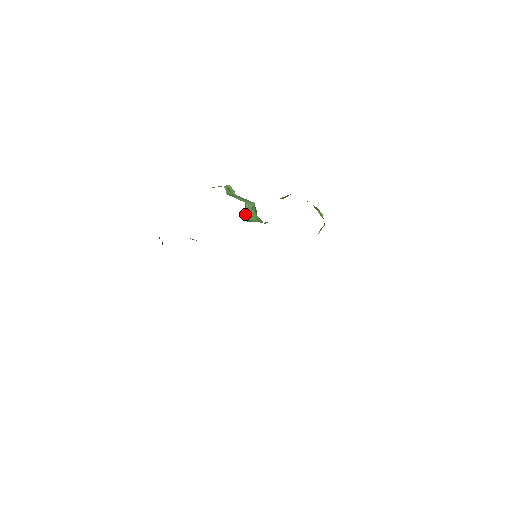
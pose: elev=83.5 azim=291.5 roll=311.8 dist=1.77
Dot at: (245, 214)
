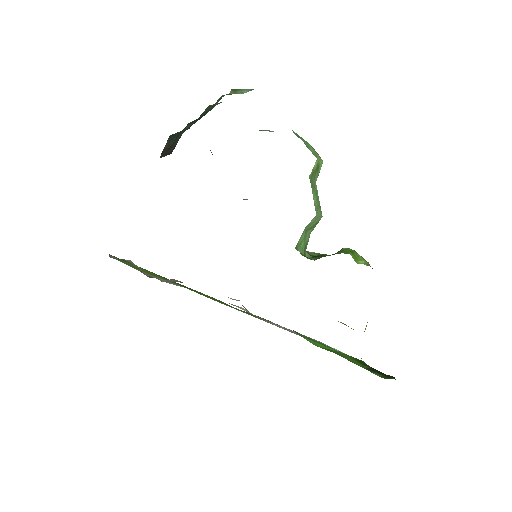
Dot at: (302, 233)
